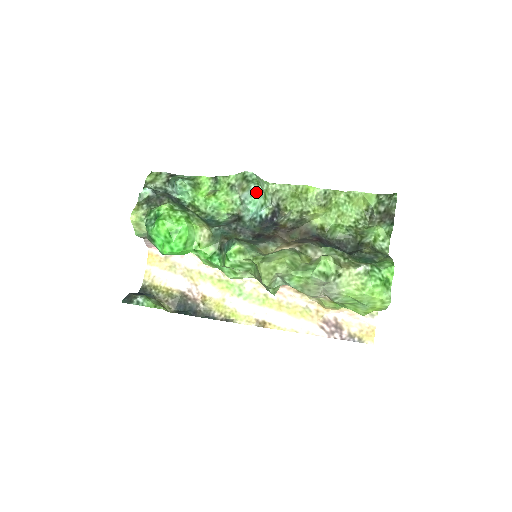
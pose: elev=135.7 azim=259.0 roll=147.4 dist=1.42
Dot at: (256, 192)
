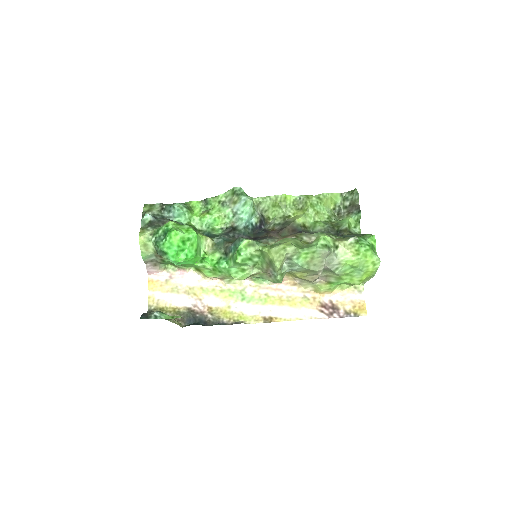
Dot at: (247, 202)
